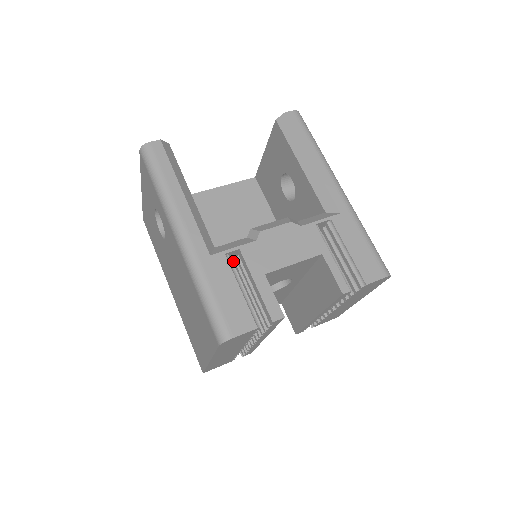
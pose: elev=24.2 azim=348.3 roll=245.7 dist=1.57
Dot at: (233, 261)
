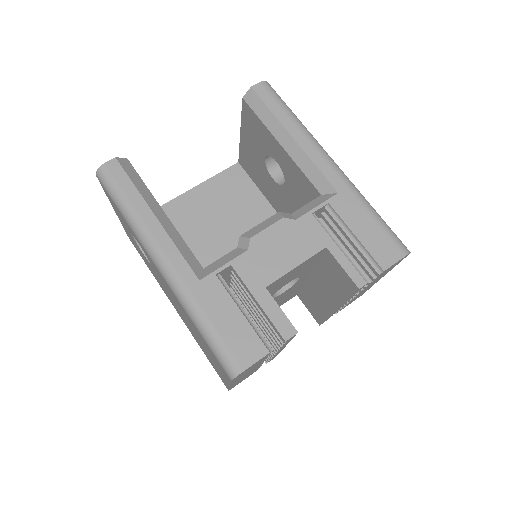
Dot at: (229, 276)
